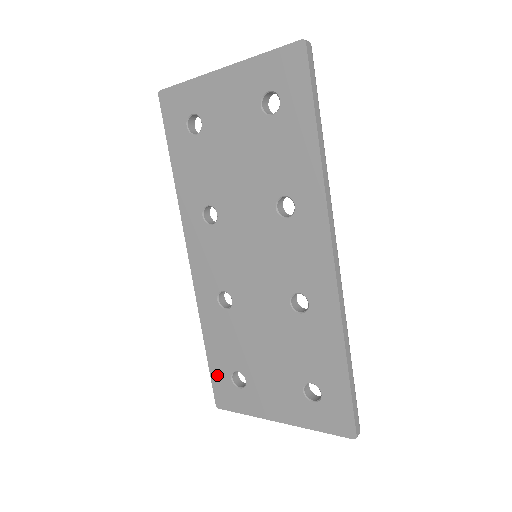
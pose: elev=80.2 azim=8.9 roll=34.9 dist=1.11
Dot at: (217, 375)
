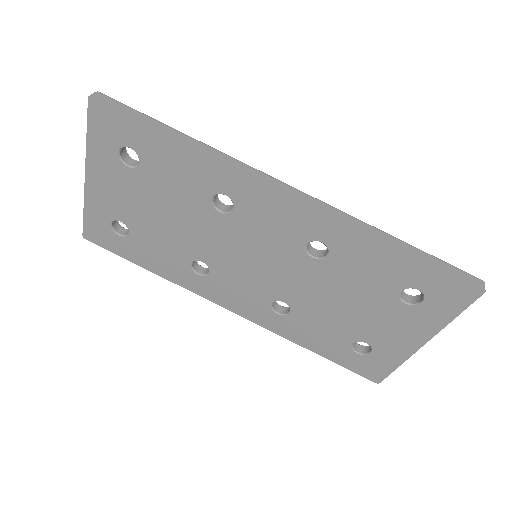
Dot at: (347, 362)
